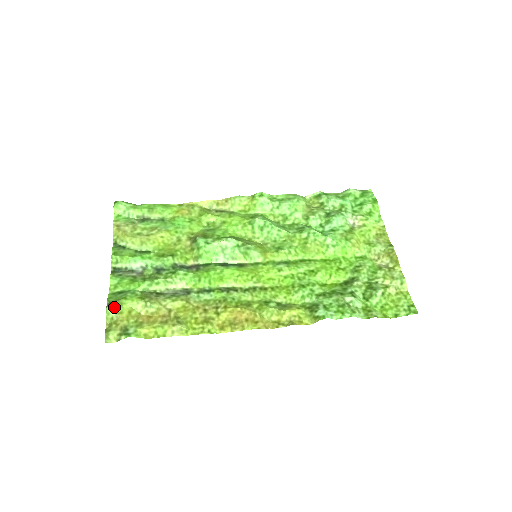
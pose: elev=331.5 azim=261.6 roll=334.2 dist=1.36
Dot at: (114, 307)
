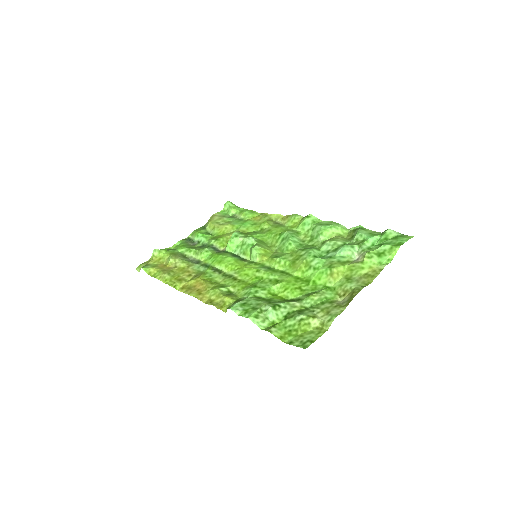
Dot at: (155, 251)
